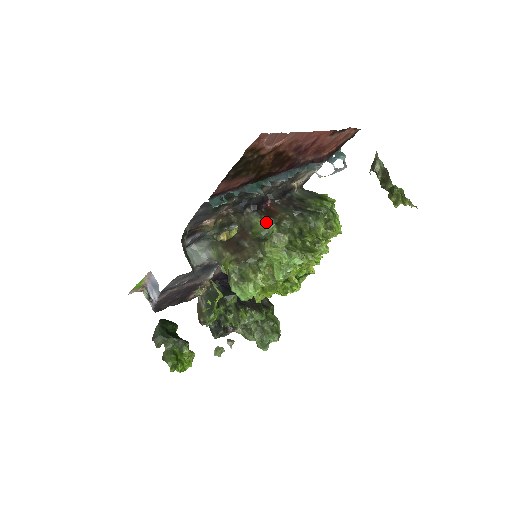
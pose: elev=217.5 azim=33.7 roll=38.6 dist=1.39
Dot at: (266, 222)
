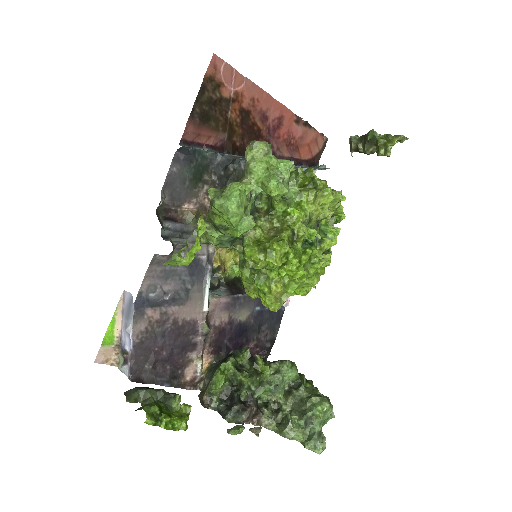
Dot at: occluded
